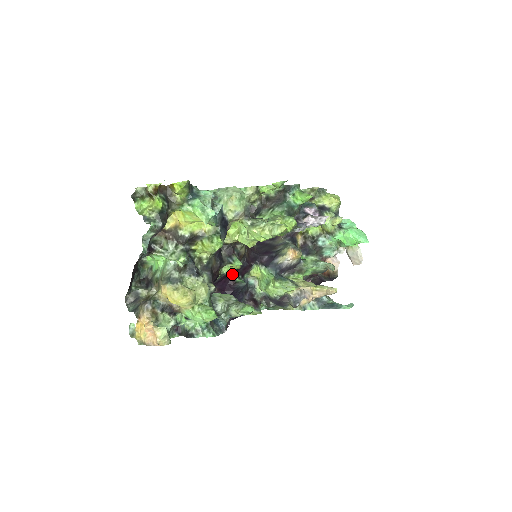
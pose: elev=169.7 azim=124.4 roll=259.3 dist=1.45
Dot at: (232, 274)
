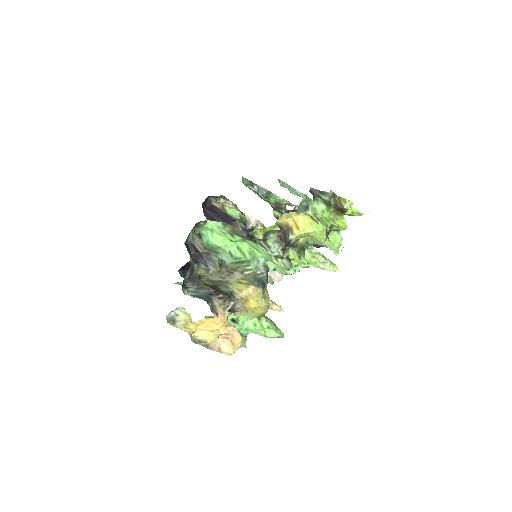
Dot at: occluded
